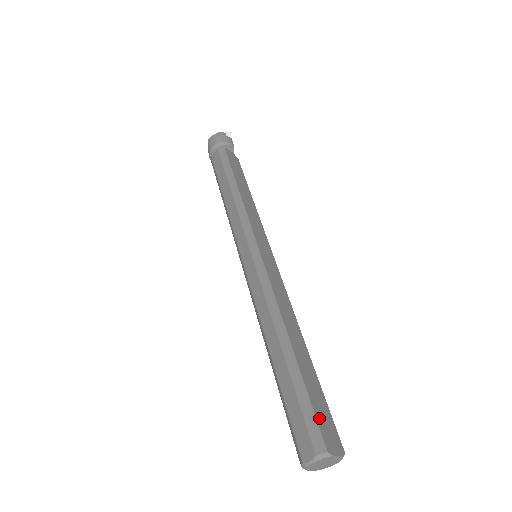
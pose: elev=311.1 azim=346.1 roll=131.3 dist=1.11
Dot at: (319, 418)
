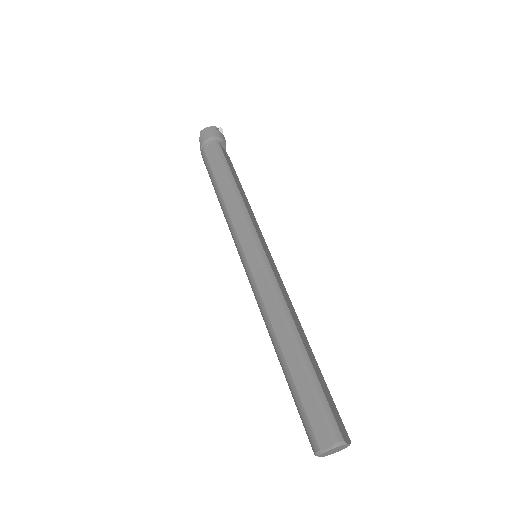
Dot at: (333, 411)
